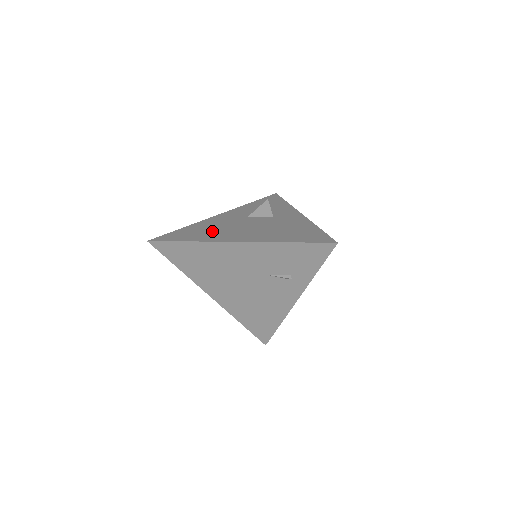
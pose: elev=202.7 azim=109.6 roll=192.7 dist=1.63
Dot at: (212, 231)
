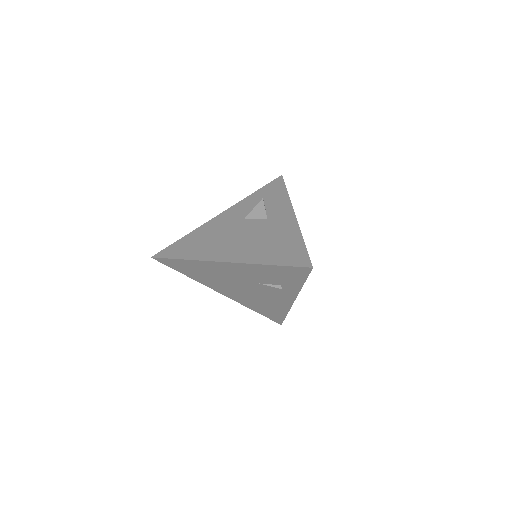
Dot at: (207, 243)
